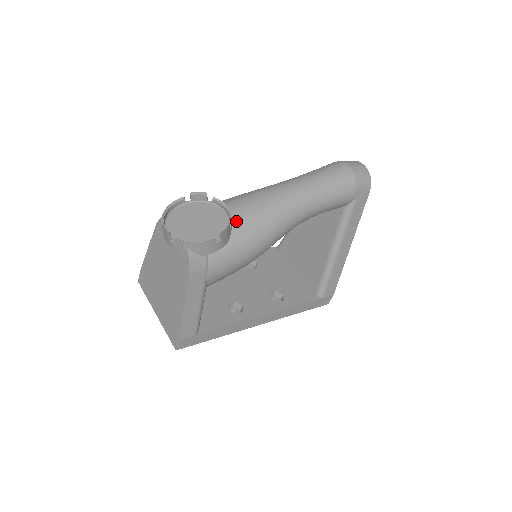
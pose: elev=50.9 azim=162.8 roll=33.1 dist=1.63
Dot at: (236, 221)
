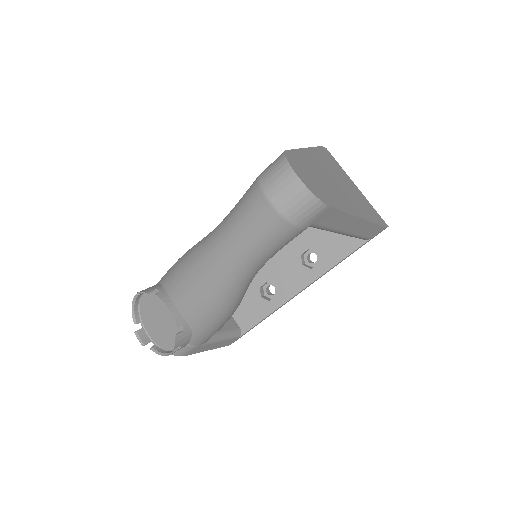
Dot at: (186, 315)
